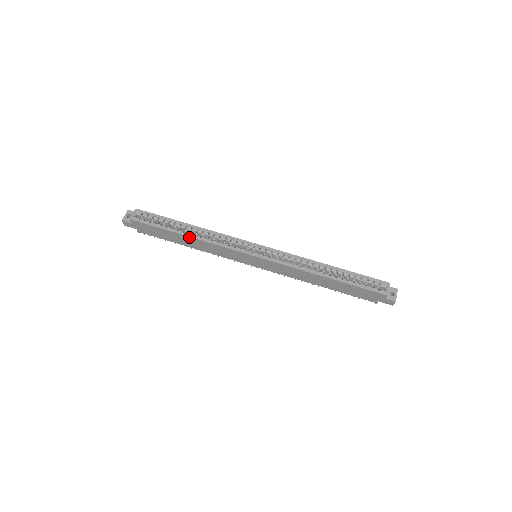
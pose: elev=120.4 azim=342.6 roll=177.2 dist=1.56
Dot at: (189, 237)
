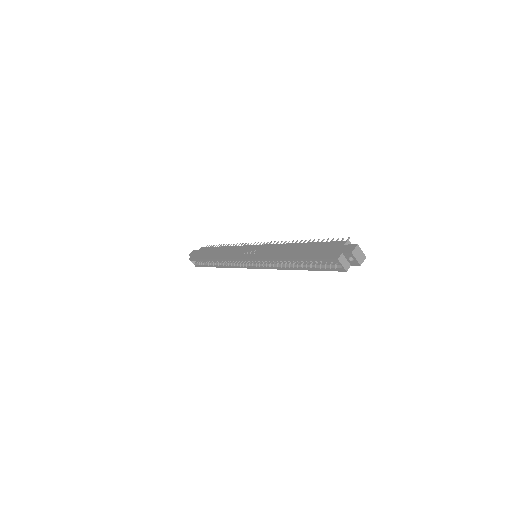
Dot at: (221, 267)
